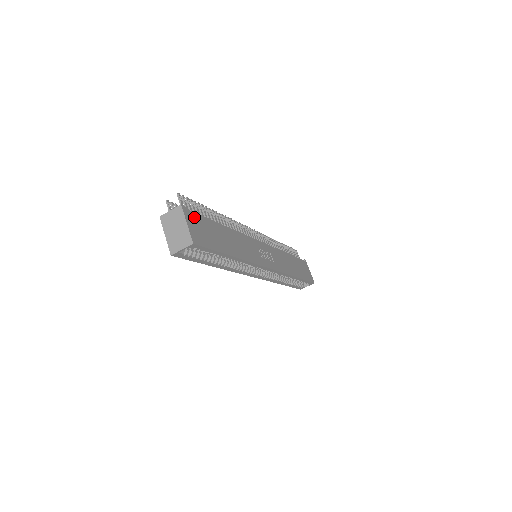
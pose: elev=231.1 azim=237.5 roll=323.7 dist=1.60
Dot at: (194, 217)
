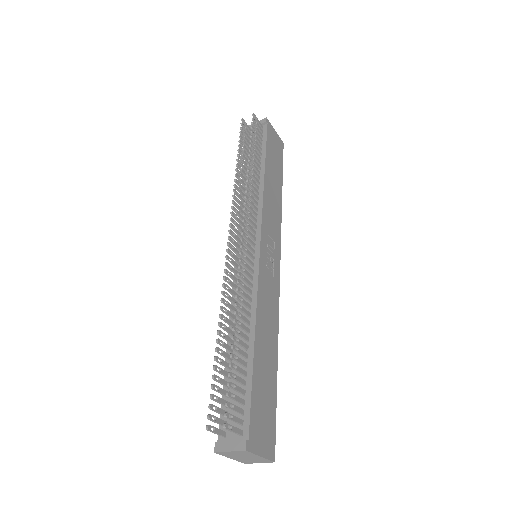
Dot at: (254, 427)
